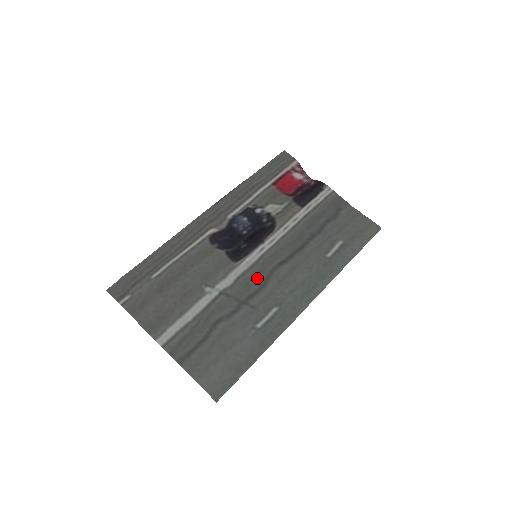
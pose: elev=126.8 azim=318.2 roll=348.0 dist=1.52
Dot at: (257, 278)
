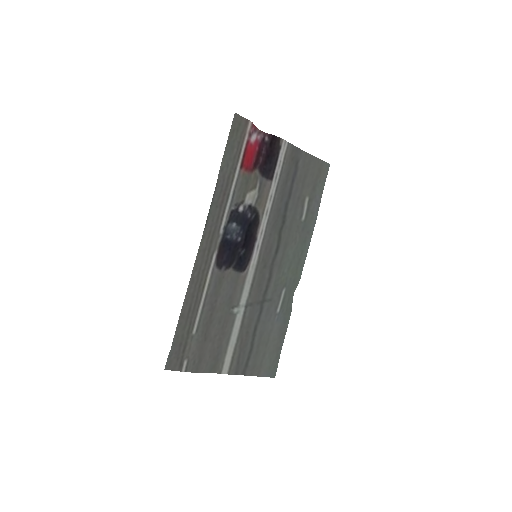
Dot at: (264, 275)
